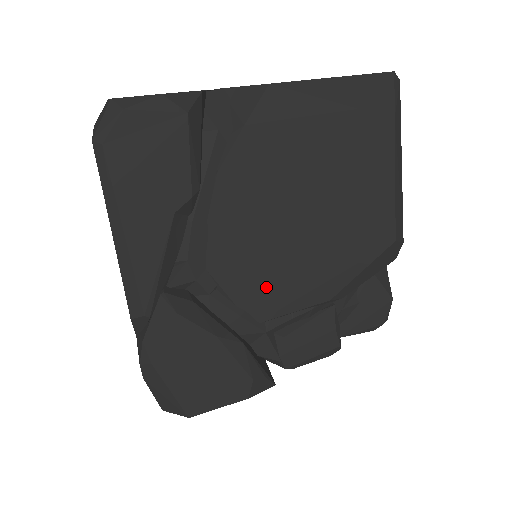
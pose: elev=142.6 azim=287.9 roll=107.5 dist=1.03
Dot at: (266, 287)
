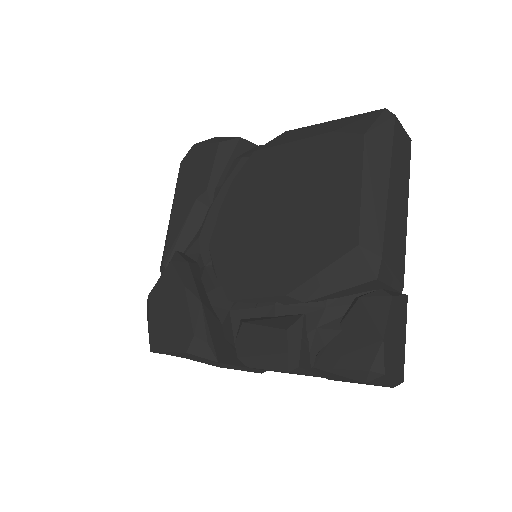
Dot at: (240, 269)
